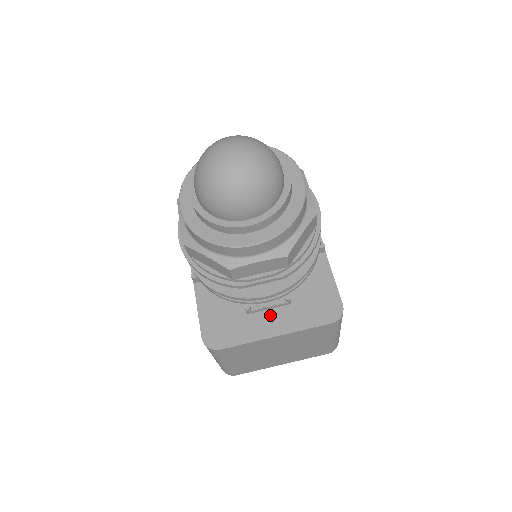
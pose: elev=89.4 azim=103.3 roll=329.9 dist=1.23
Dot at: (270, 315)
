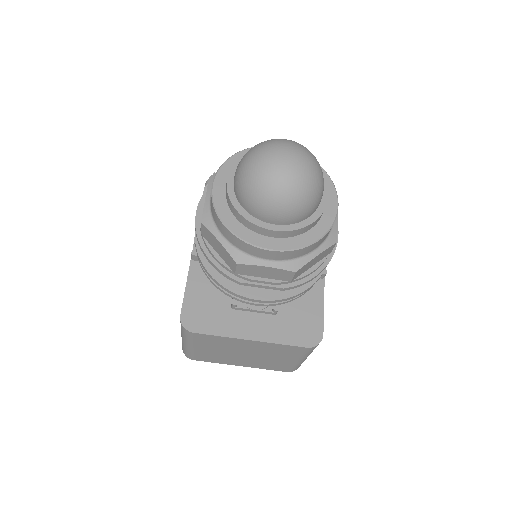
Dot at: (253, 318)
